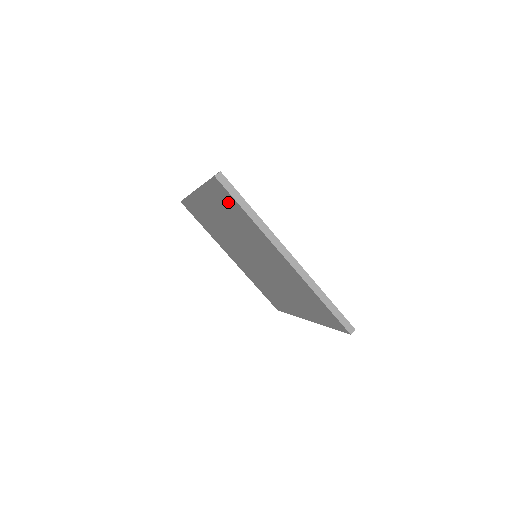
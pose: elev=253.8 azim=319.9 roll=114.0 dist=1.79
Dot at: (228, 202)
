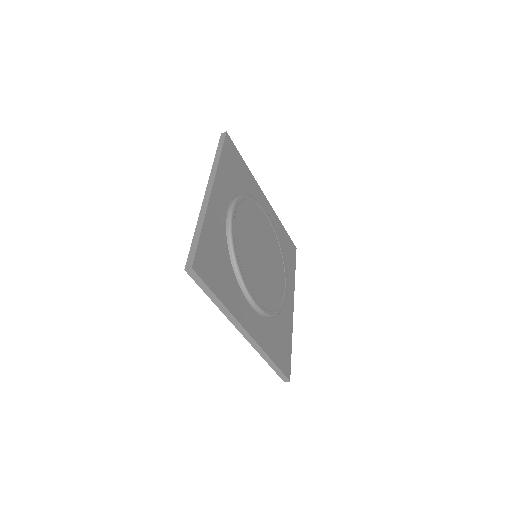
Dot at: occluded
